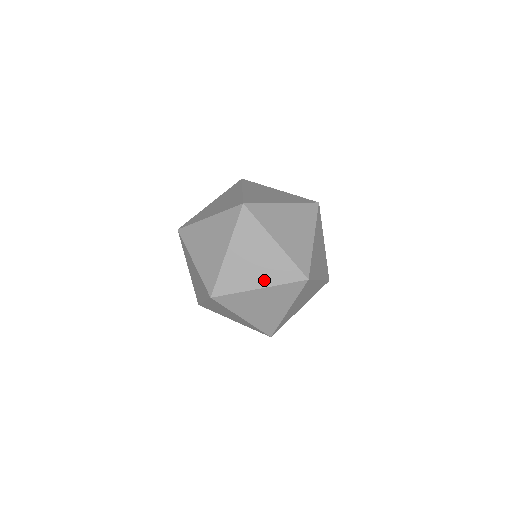
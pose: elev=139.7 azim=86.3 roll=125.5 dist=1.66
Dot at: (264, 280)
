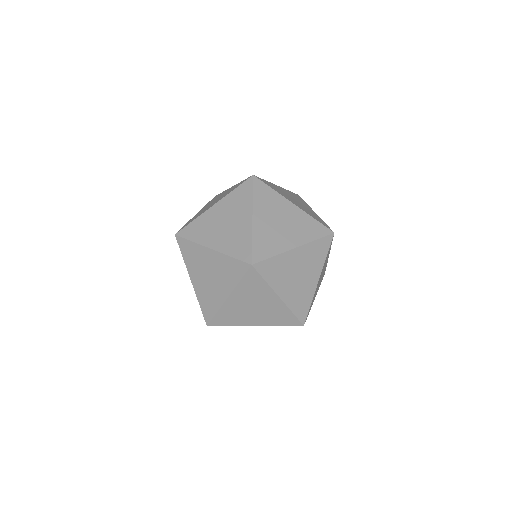
Dot at: (296, 239)
